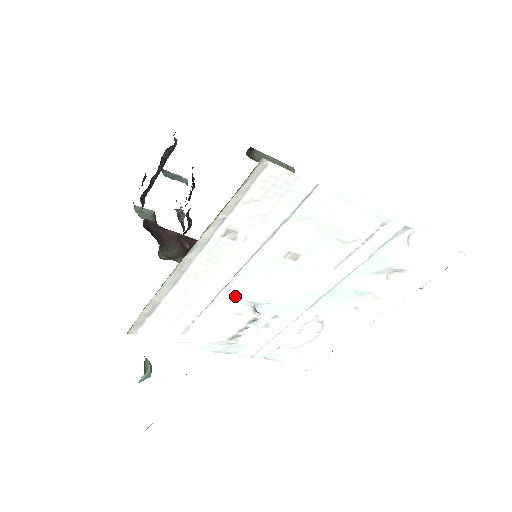
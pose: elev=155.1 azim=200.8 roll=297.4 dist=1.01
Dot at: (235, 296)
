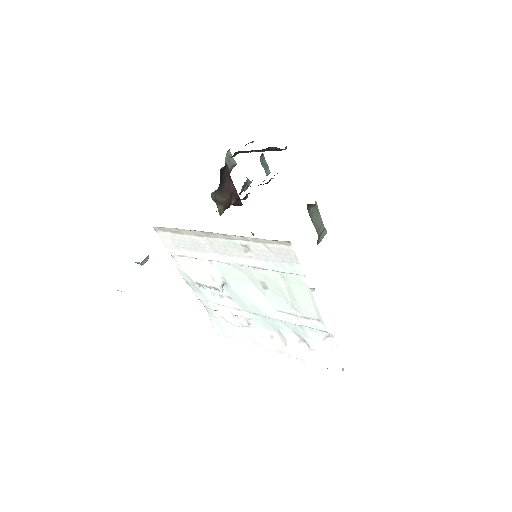
Dot at: (220, 270)
